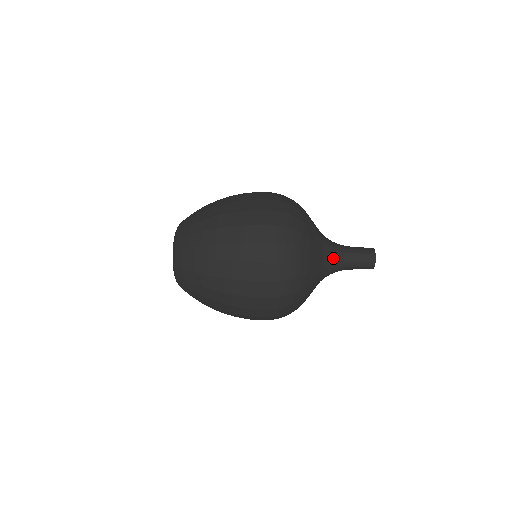
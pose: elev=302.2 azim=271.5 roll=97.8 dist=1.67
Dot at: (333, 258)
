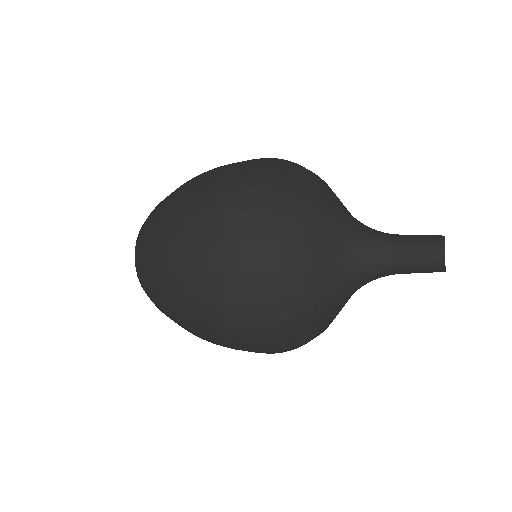
Dot at: (367, 228)
